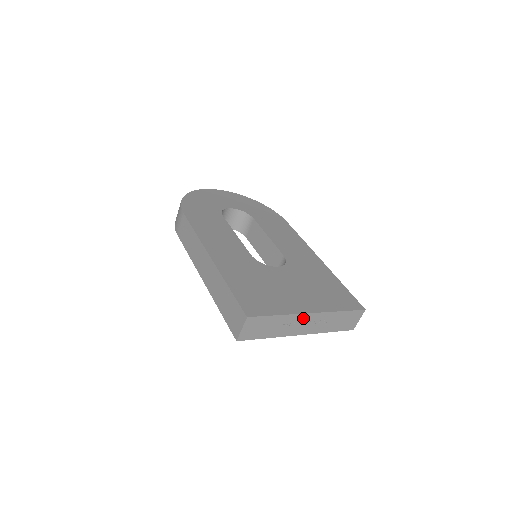
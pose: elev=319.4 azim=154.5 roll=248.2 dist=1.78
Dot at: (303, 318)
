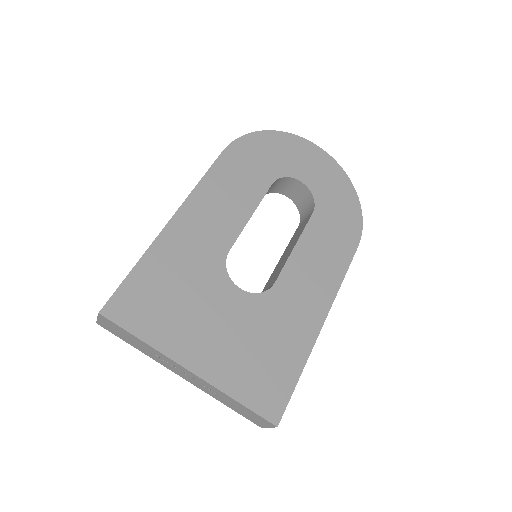
Dot at: (179, 366)
